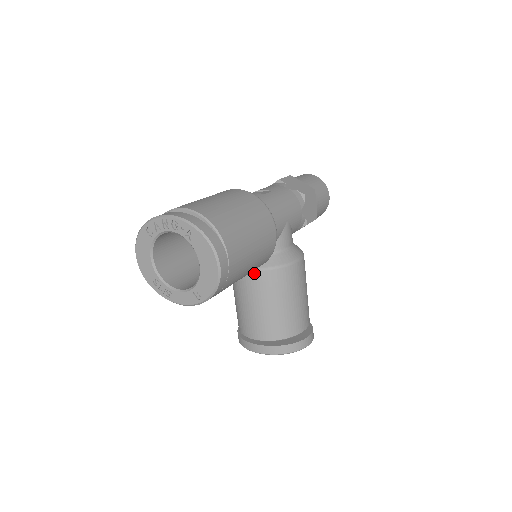
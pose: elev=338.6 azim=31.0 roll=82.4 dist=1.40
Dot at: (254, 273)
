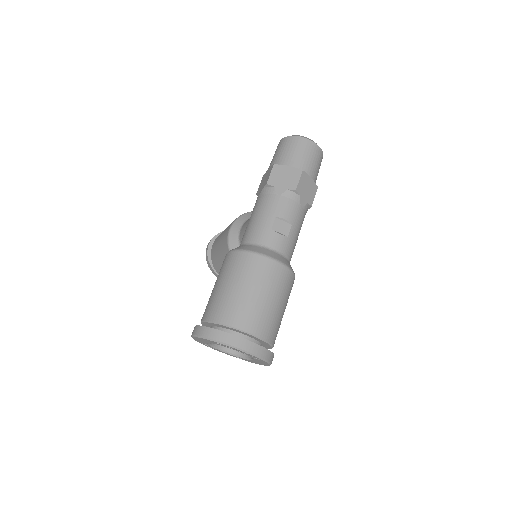
Dot at: occluded
